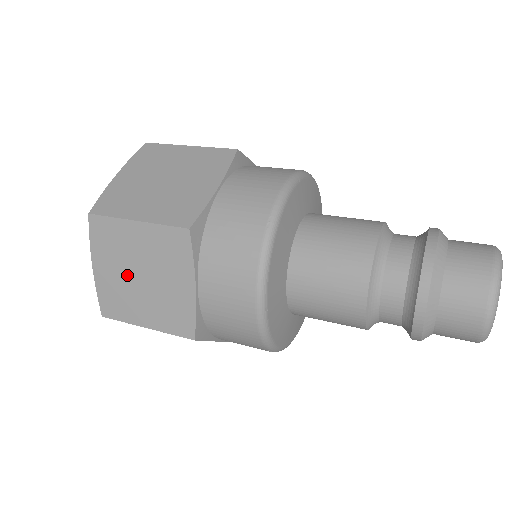
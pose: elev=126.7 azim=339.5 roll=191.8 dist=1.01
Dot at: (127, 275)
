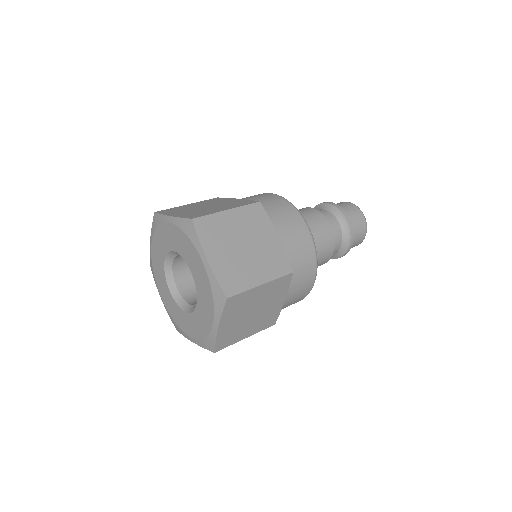
Dot at: (235, 251)
